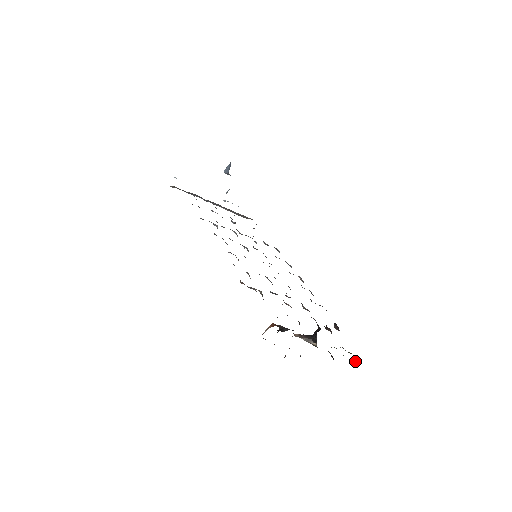
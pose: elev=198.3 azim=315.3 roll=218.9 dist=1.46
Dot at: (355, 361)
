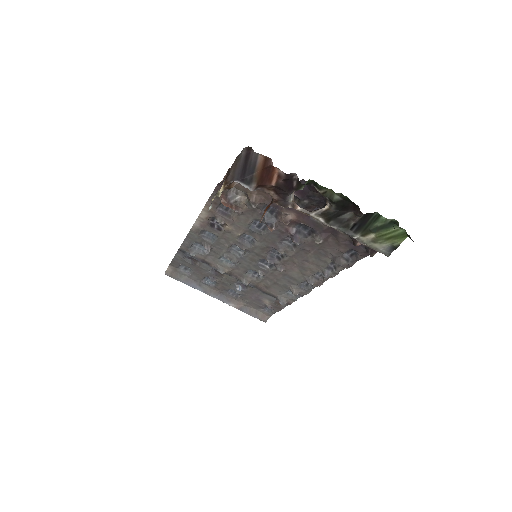
Dot at: (398, 224)
